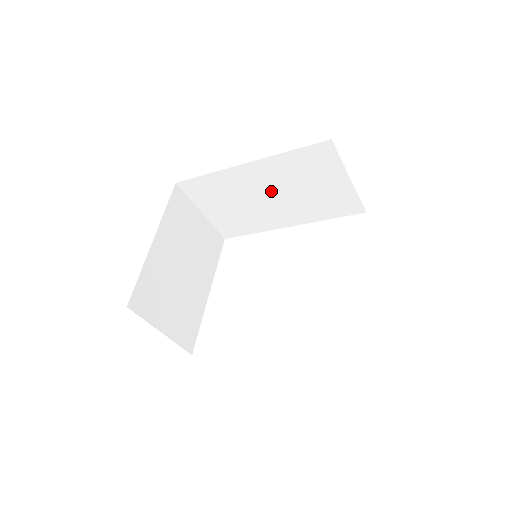
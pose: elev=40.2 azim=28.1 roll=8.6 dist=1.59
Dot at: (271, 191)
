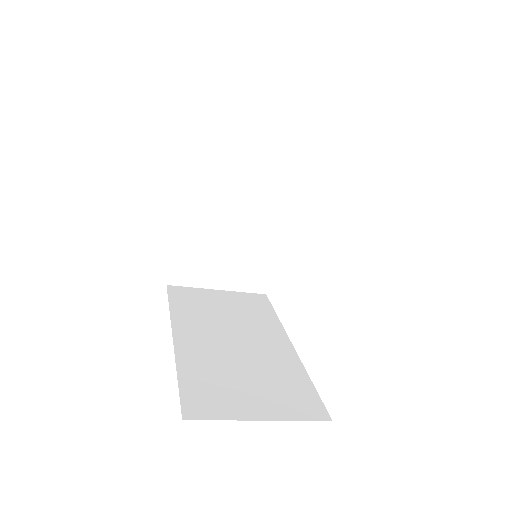
Dot at: occluded
